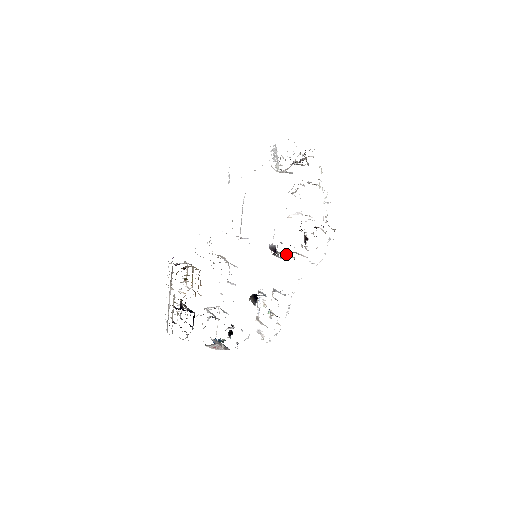
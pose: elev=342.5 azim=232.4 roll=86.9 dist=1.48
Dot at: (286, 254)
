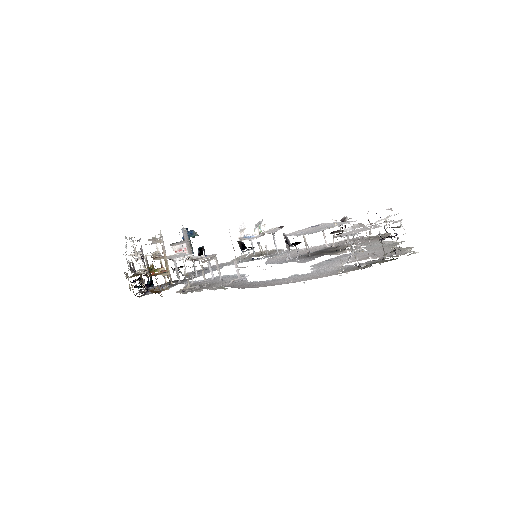
Dot at: (304, 237)
